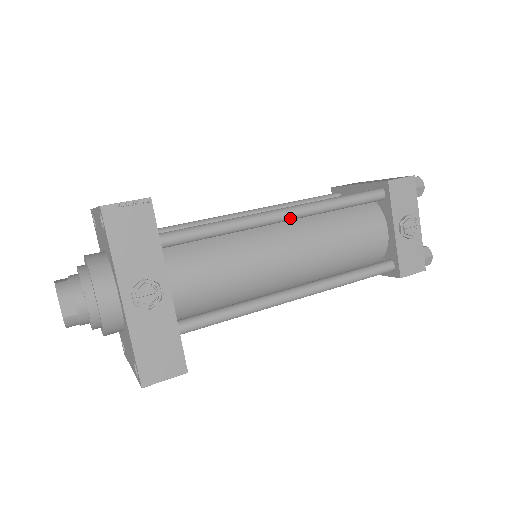
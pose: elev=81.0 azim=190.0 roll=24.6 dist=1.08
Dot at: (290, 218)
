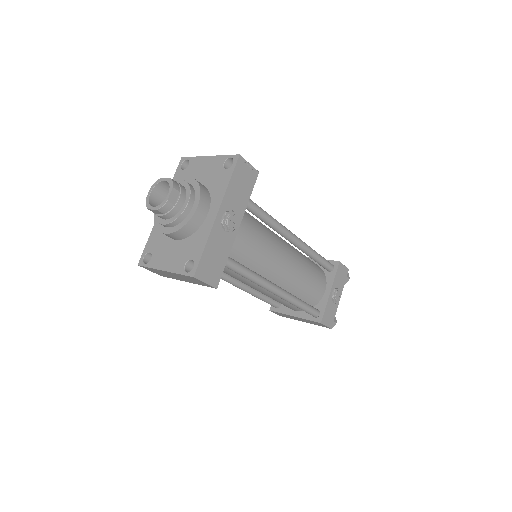
Dot at: (296, 243)
